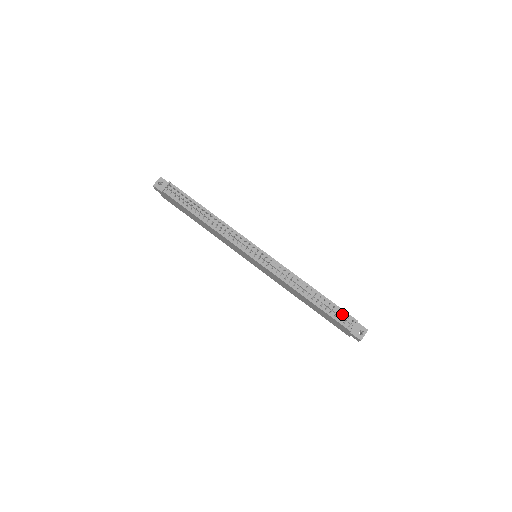
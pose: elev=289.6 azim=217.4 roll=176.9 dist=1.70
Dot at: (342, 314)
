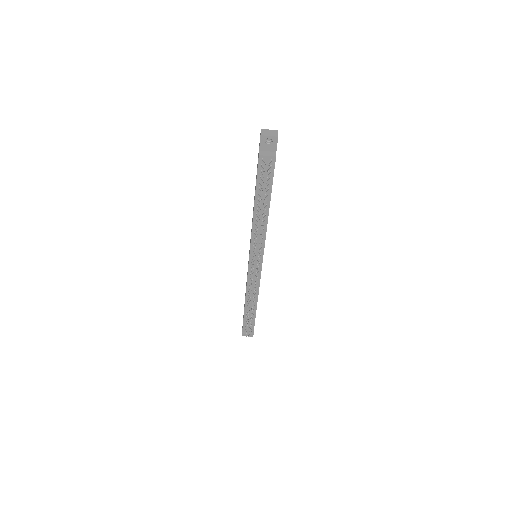
Dot at: (251, 325)
